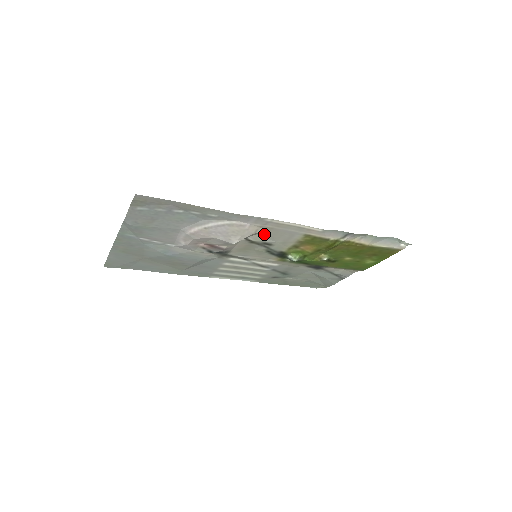
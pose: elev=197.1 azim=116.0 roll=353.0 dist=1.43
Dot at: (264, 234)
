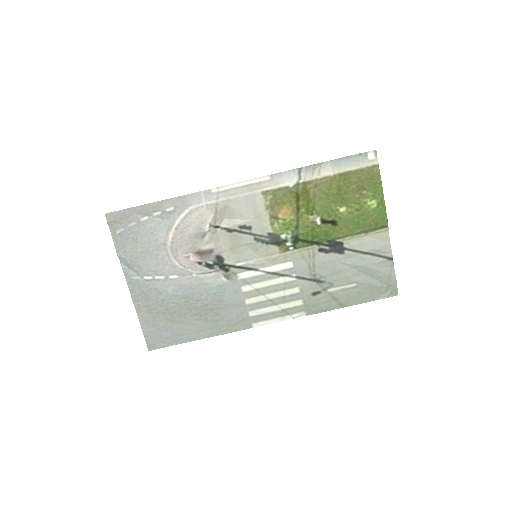
Dot at: (230, 214)
